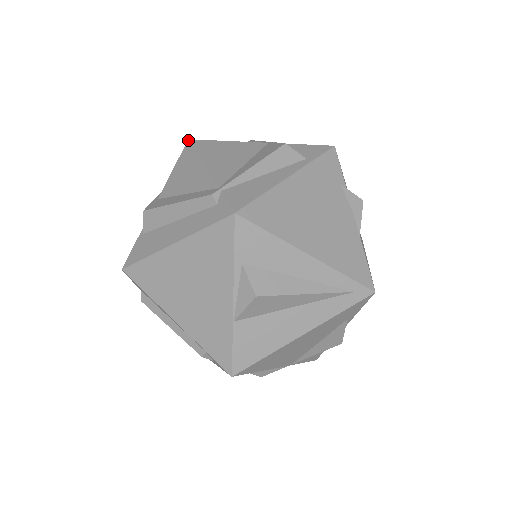
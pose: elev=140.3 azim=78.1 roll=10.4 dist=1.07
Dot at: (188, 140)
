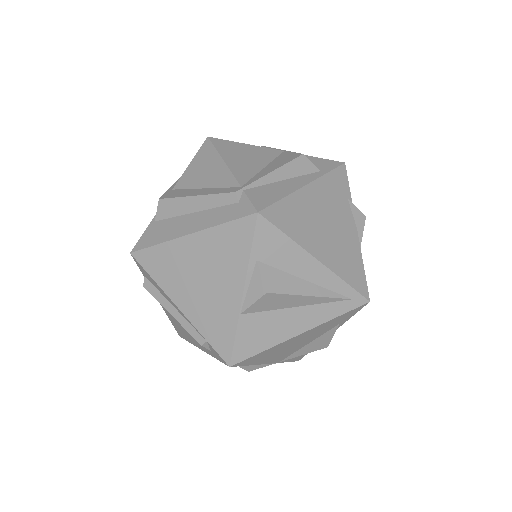
Dot at: (207, 137)
